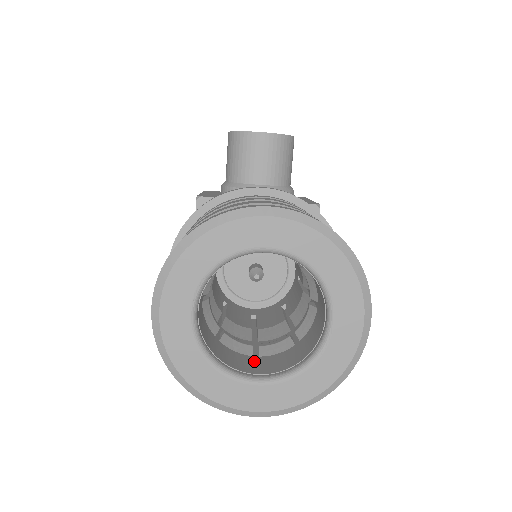
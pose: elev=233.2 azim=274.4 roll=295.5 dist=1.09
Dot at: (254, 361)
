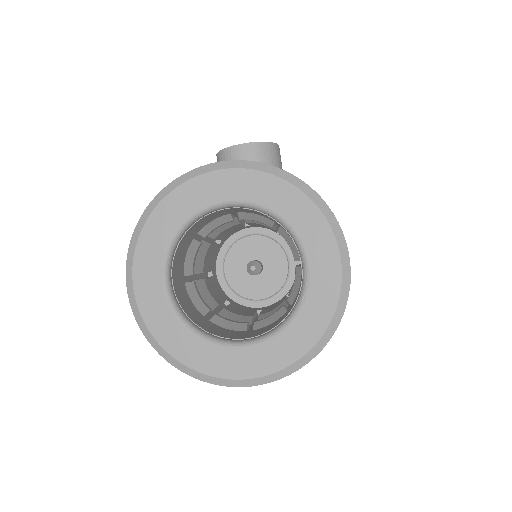
Dot at: (246, 333)
